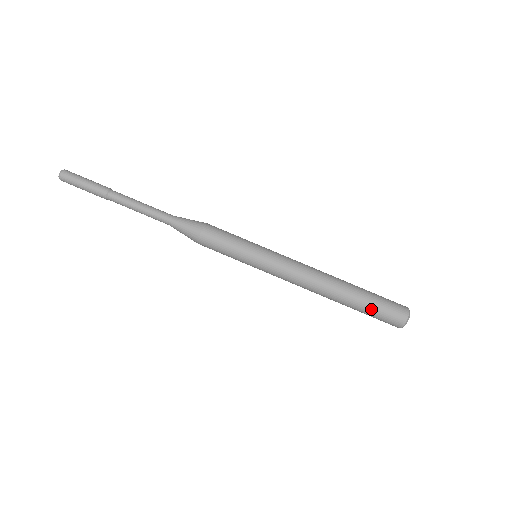
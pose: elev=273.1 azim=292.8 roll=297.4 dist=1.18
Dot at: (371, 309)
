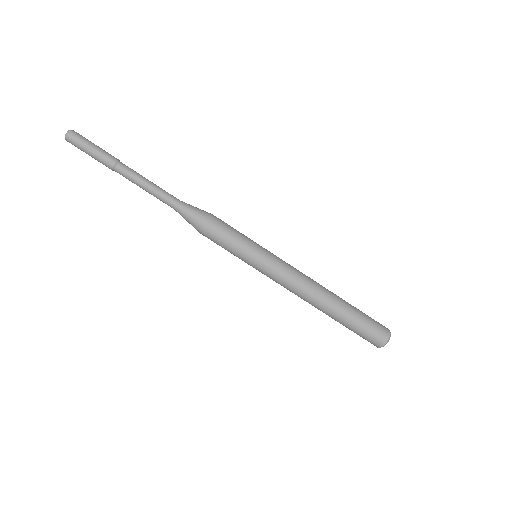
Dot at: (352, 330)
